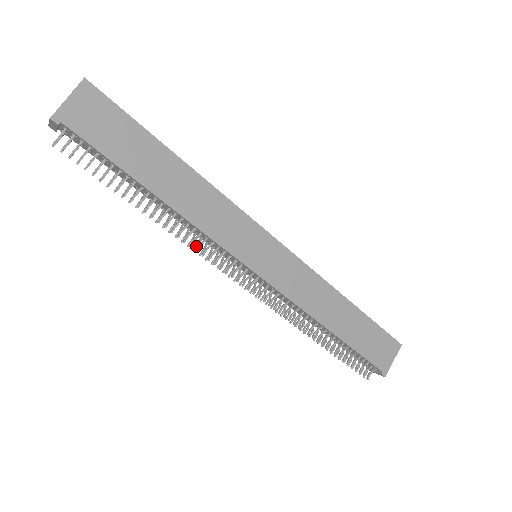
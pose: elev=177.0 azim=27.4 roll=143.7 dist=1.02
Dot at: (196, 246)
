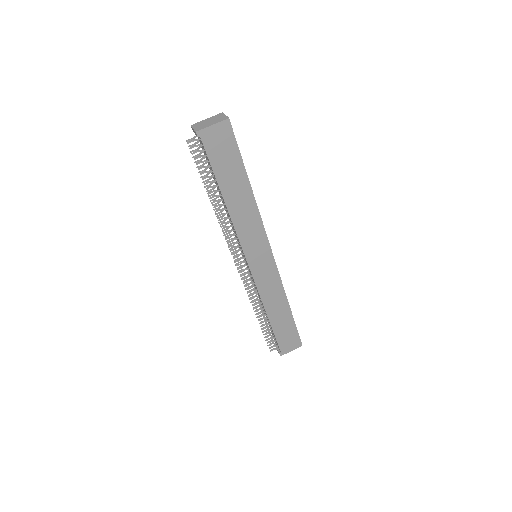
Dot at: (227, 233)
